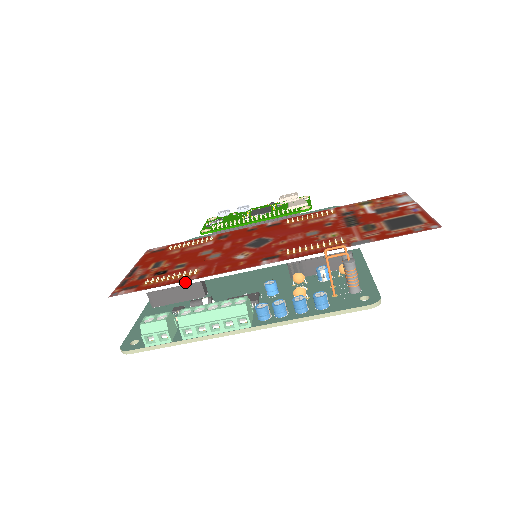
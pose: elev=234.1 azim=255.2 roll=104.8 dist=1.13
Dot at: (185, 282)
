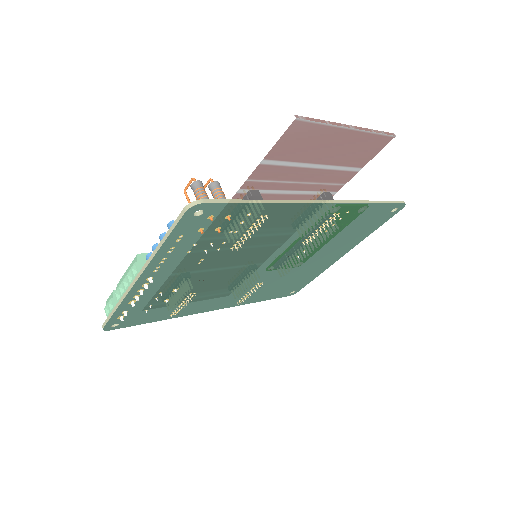
Dot at: occluded
